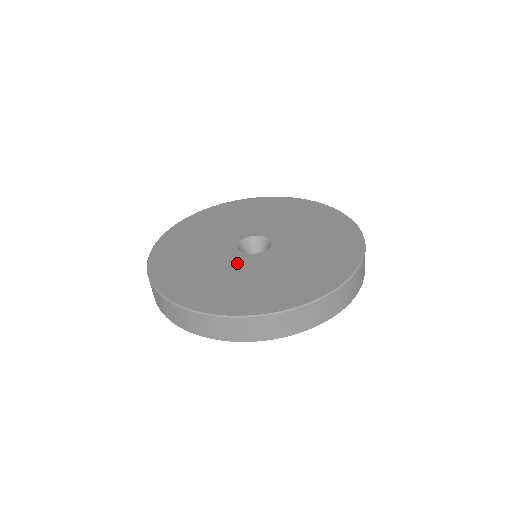
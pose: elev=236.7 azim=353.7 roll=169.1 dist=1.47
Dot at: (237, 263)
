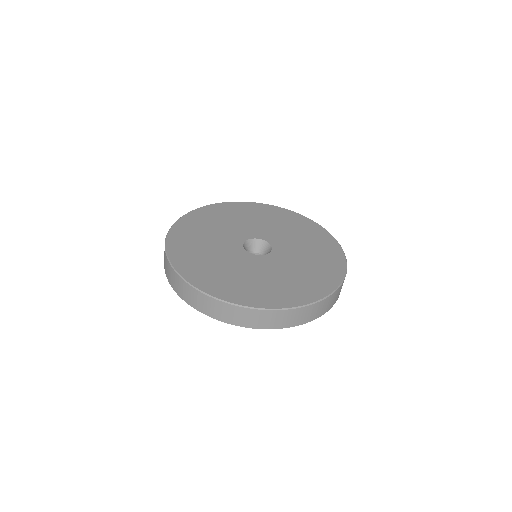
Dot at: (253, 263)
